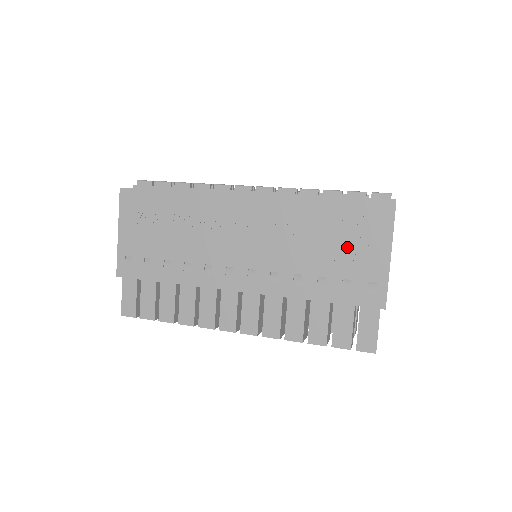
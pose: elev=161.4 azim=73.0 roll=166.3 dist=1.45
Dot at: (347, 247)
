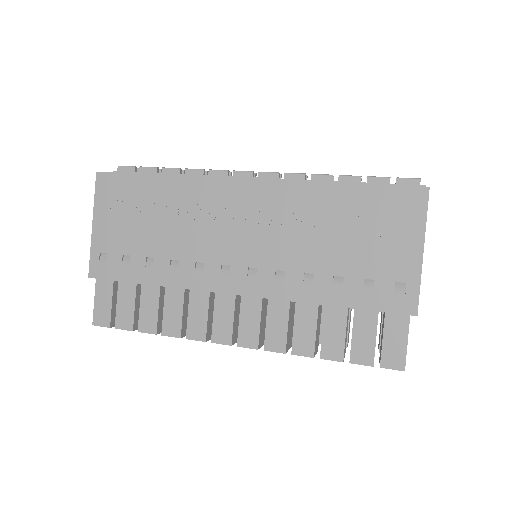
Dot at: (370, 240)
